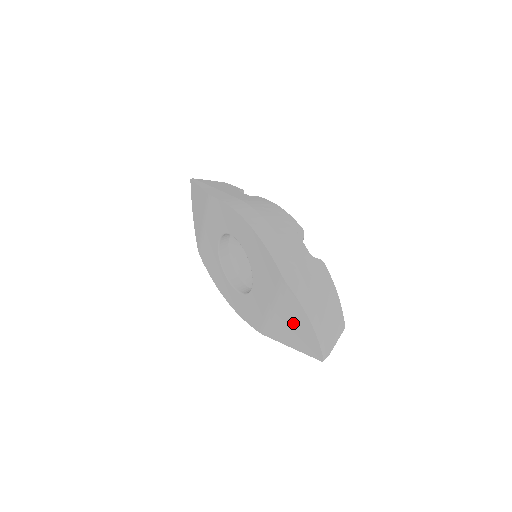
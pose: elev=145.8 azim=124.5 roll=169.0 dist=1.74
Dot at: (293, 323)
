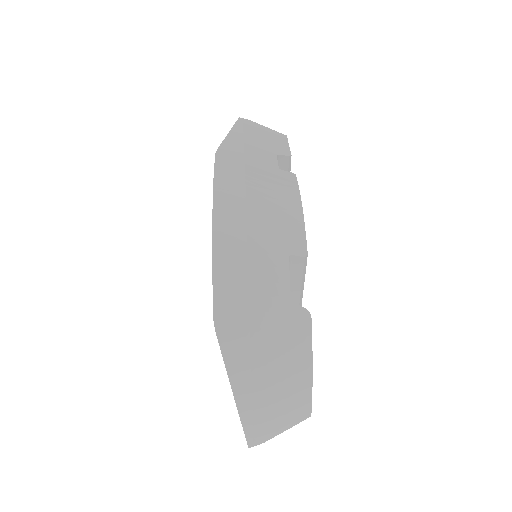
Dot at: occluded
